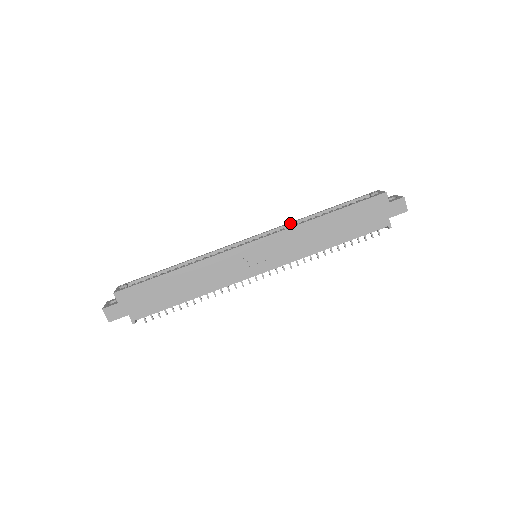
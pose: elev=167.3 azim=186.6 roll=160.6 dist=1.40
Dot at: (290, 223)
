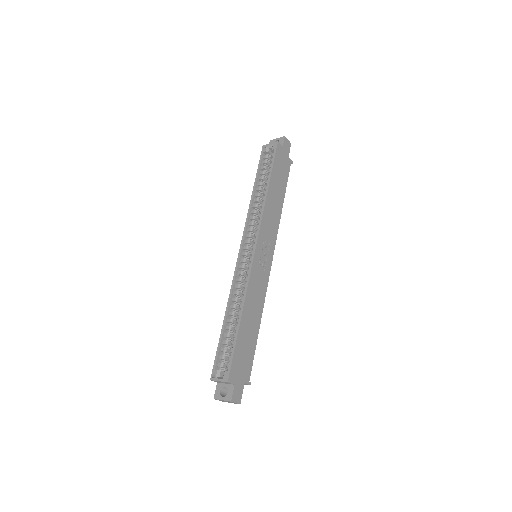
Dot at: (249, 215)
